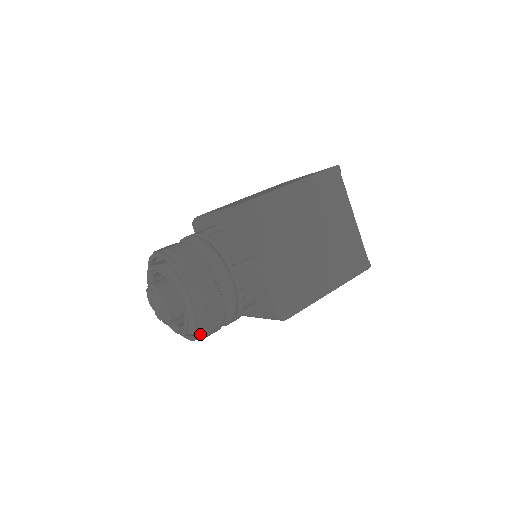
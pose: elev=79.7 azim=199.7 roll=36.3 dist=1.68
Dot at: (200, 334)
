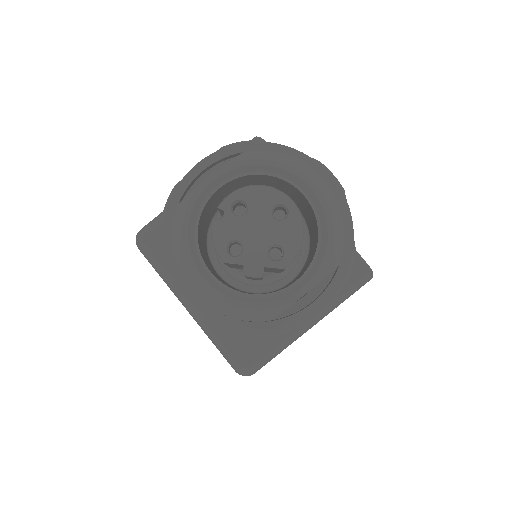
Dot at: (350, 259)
